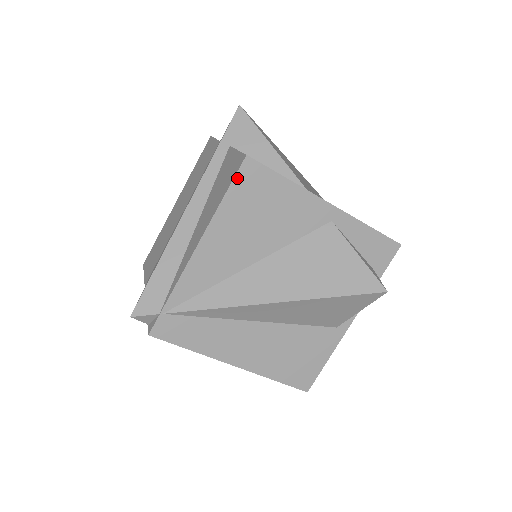
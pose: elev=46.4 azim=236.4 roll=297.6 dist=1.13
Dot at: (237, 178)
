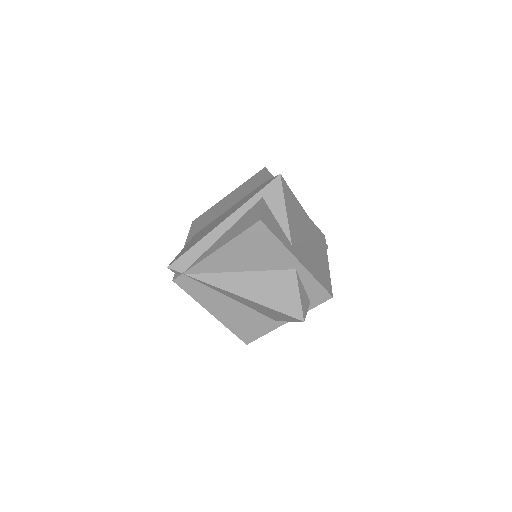
Dot at: (250, 228)
